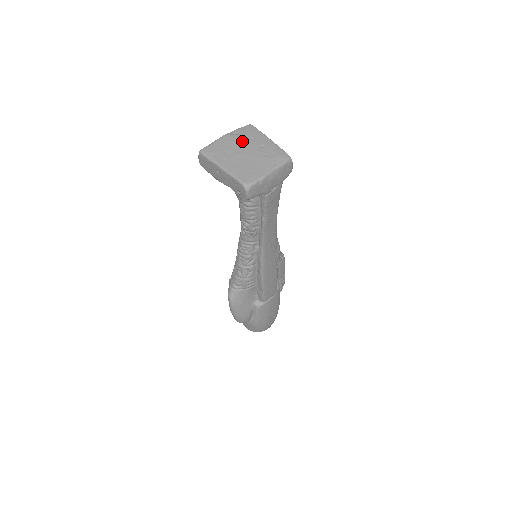
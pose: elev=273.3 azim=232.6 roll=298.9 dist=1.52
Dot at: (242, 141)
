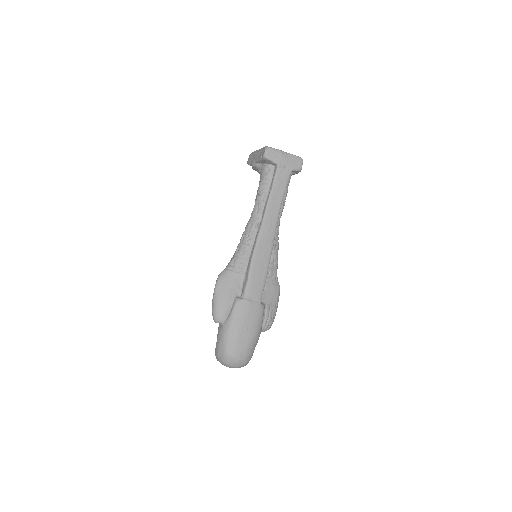
Dot at: occluded
